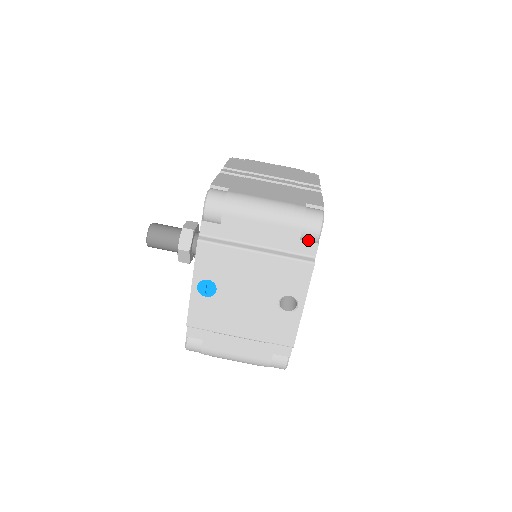
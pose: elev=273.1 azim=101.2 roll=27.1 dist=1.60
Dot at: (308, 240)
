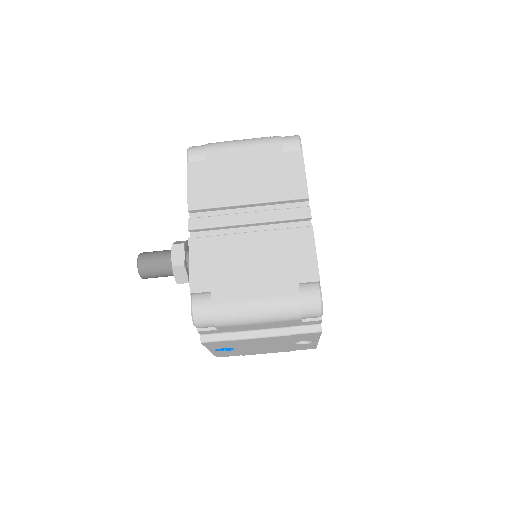
Dot at: (310, 318)
